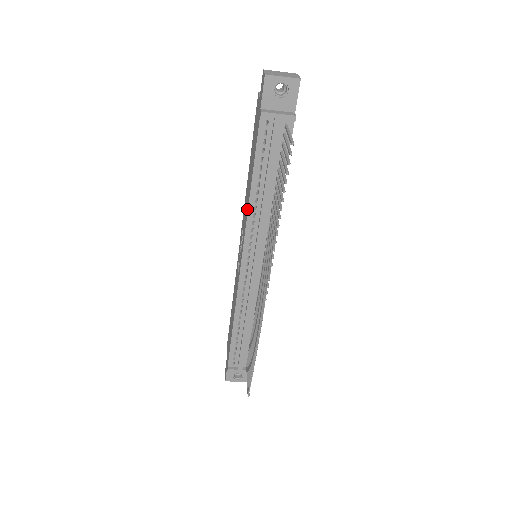
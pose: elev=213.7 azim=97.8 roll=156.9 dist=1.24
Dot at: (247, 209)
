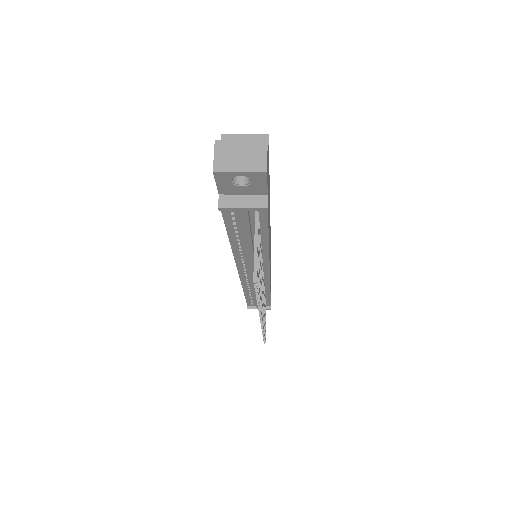
Dot at: occluded
